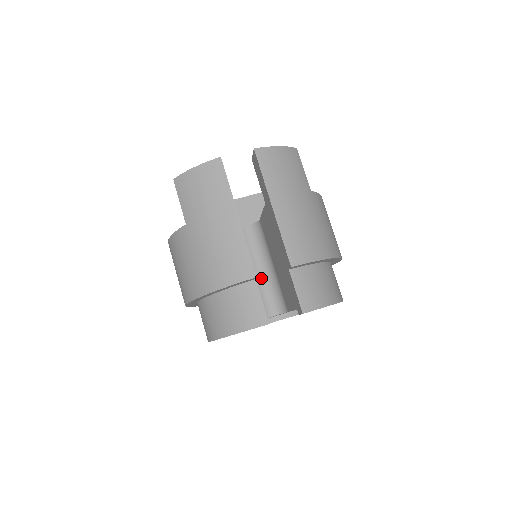
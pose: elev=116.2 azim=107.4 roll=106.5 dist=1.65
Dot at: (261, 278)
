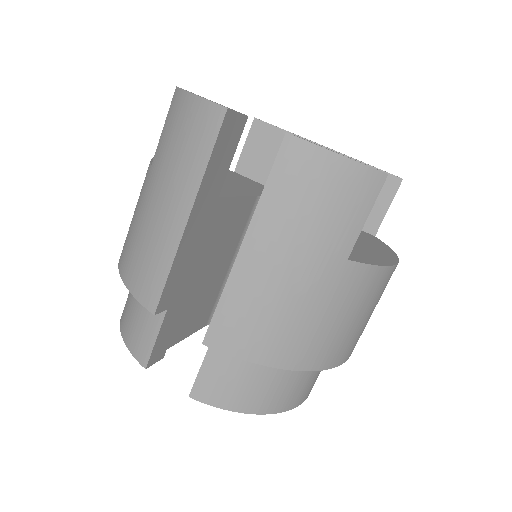
Dot at: occluded
